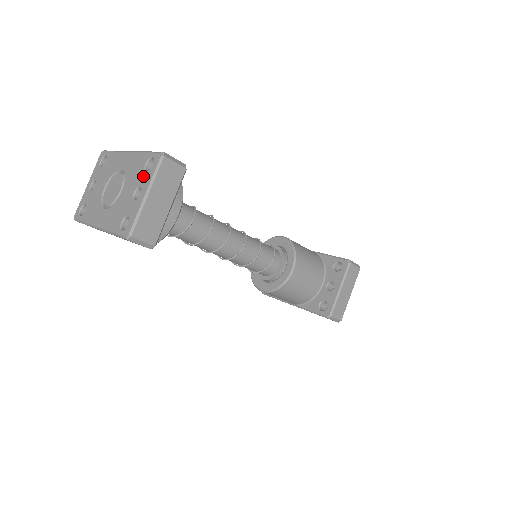
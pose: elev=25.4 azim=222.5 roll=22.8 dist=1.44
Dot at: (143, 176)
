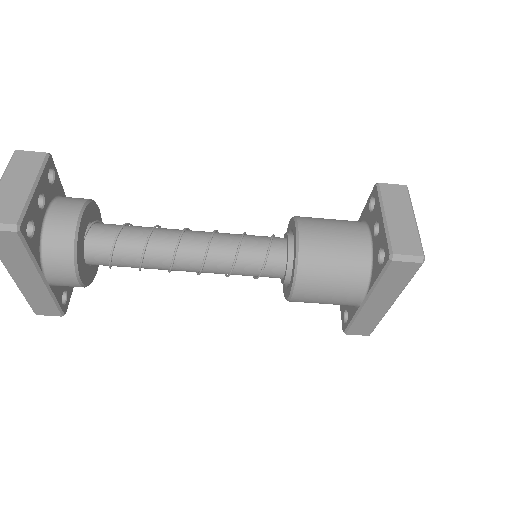
Dot at: occluded
